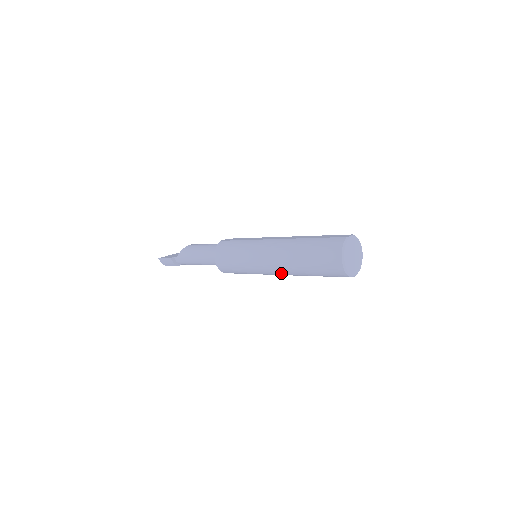
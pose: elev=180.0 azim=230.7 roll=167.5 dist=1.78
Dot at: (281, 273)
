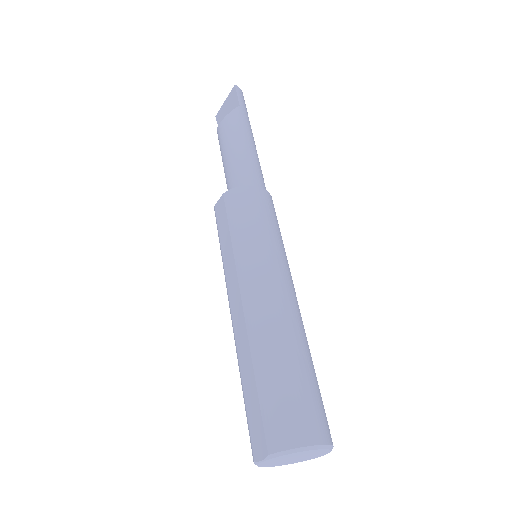
Dot at: occluded
